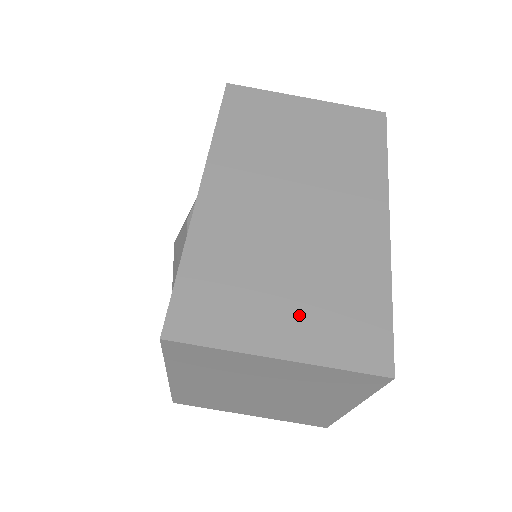
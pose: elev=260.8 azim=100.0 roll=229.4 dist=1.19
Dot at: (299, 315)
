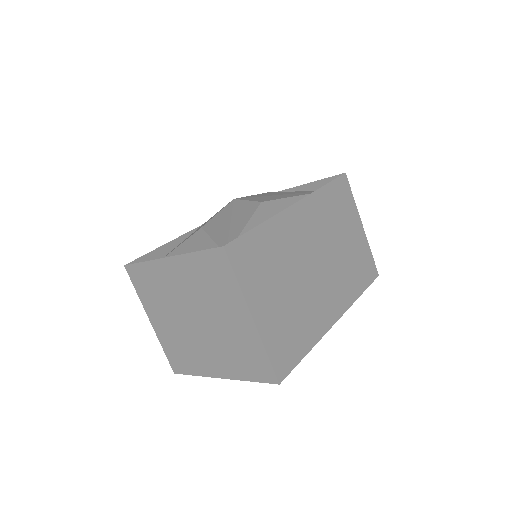
Dot at: (275, 311)
